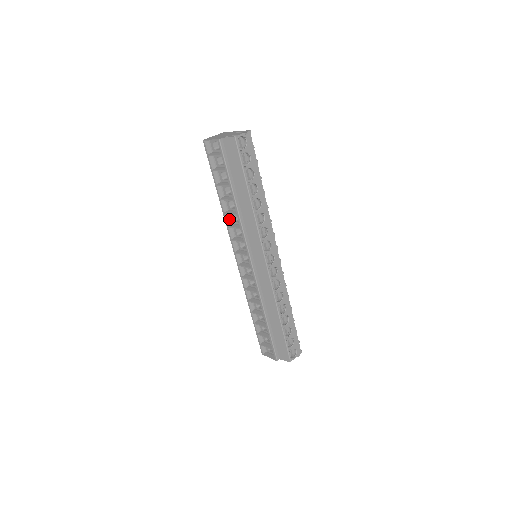
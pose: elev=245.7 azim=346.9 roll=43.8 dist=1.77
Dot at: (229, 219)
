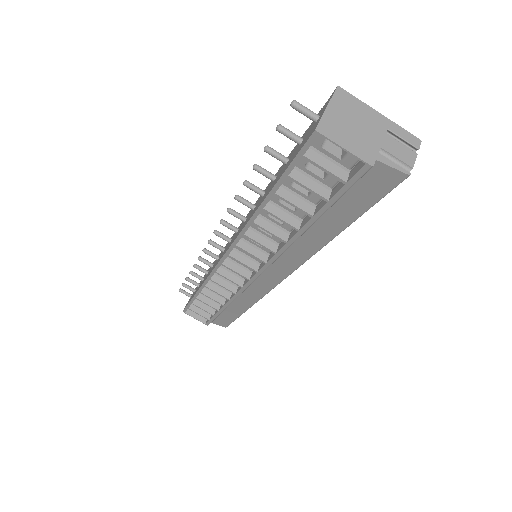
Dot at: (251, 224)
